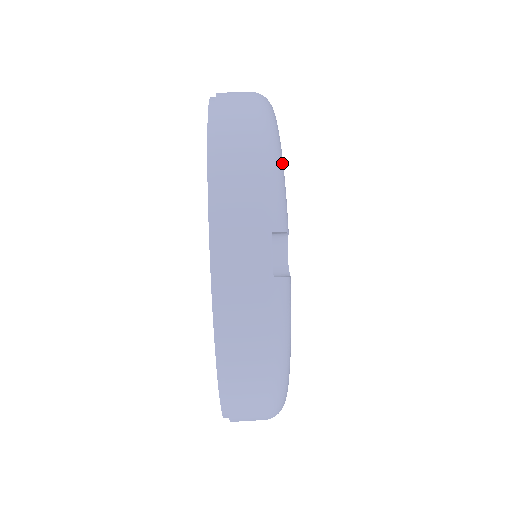
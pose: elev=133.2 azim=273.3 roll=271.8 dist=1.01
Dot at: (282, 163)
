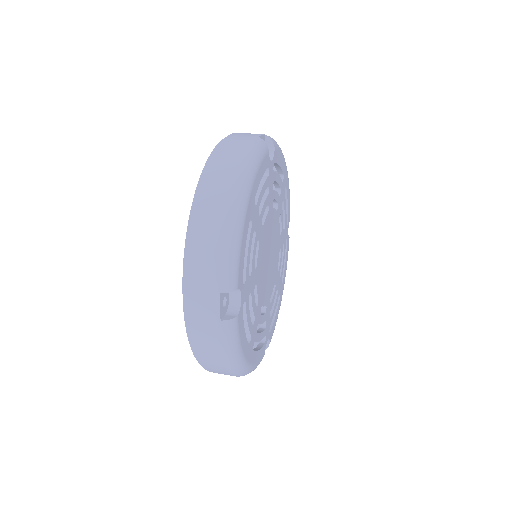
Dot at: occluded
